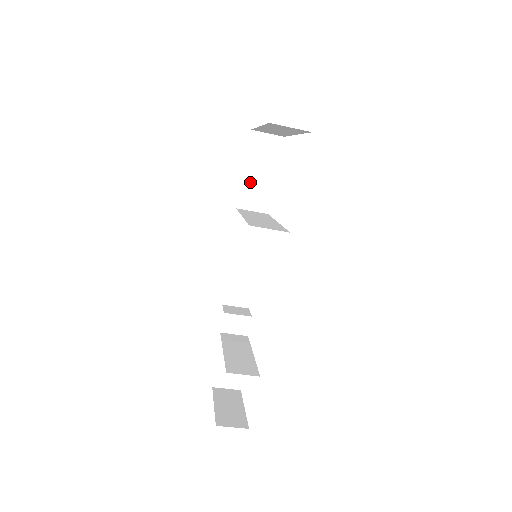
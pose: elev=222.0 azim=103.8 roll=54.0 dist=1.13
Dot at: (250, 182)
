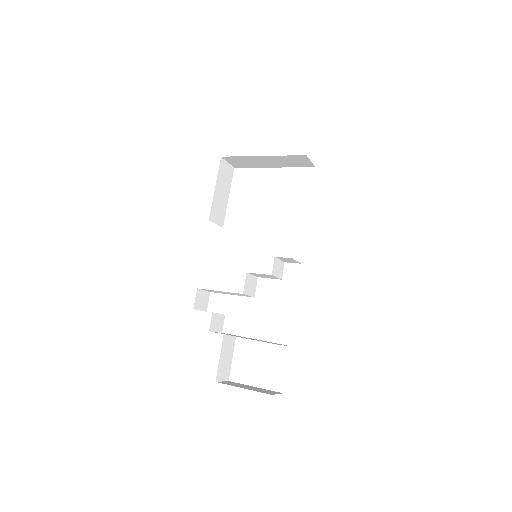
Dot at: (217, 199)
